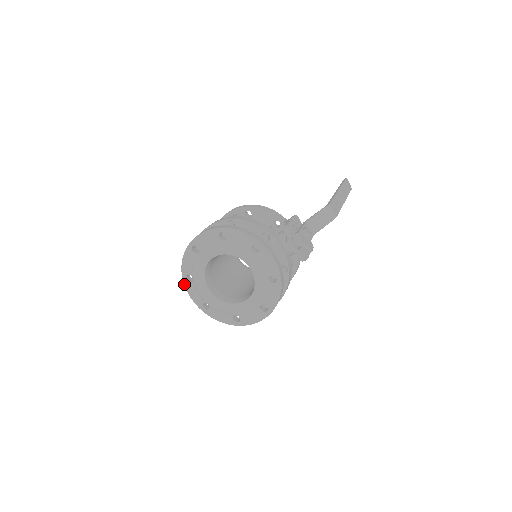
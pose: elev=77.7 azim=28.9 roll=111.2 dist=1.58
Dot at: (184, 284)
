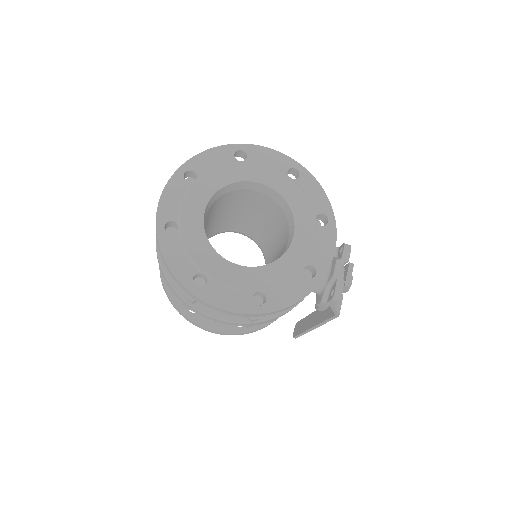
Dot at: (172, 175)
